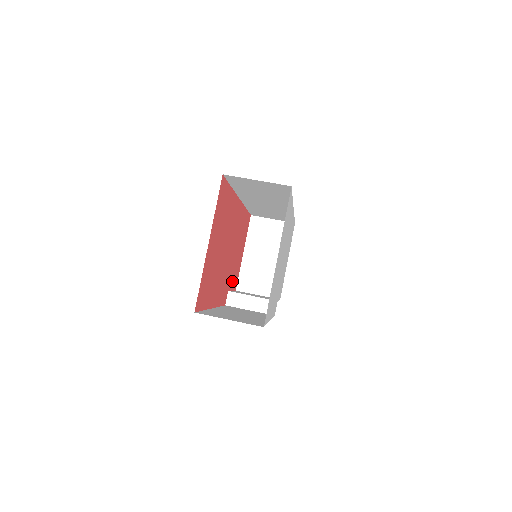
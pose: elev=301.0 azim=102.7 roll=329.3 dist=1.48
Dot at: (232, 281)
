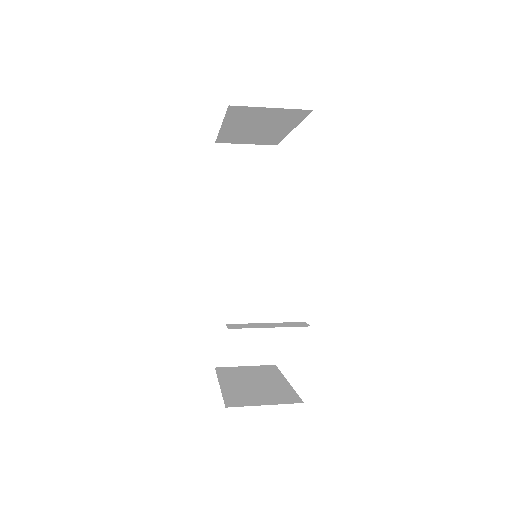
Dot at: occluded
